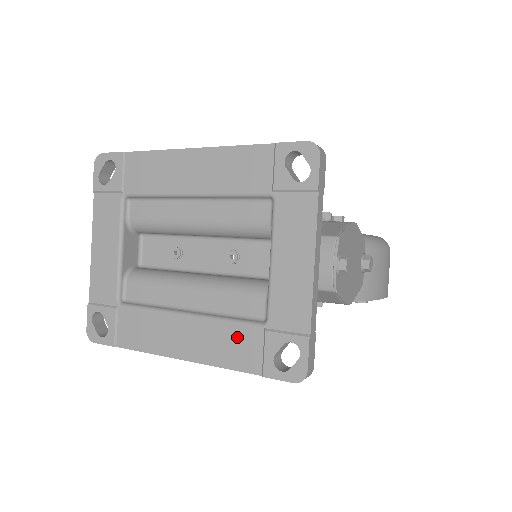
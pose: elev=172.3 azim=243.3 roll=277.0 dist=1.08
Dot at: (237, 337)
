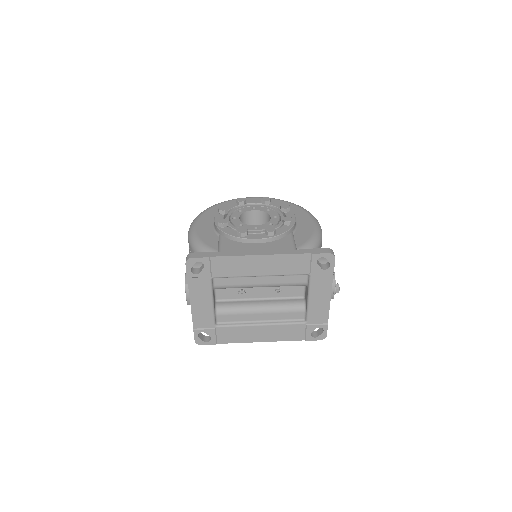
Dot at: (292, 329)
